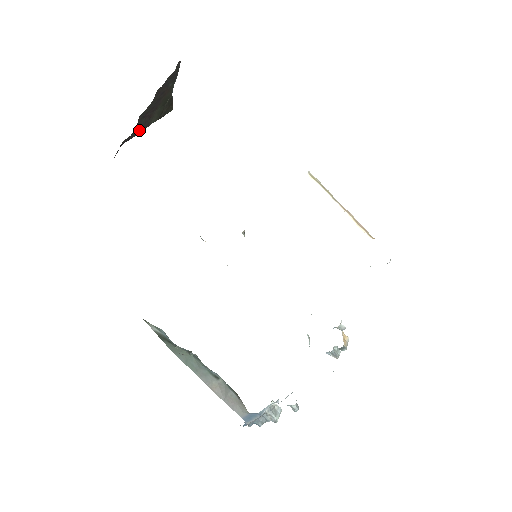
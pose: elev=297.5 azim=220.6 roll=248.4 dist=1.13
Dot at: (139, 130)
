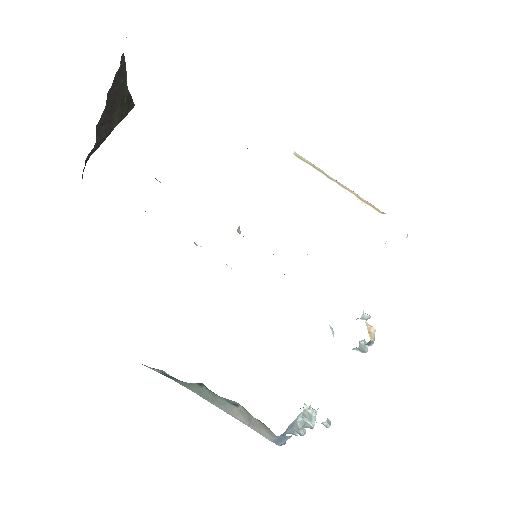
Dot at: (102, 139)
